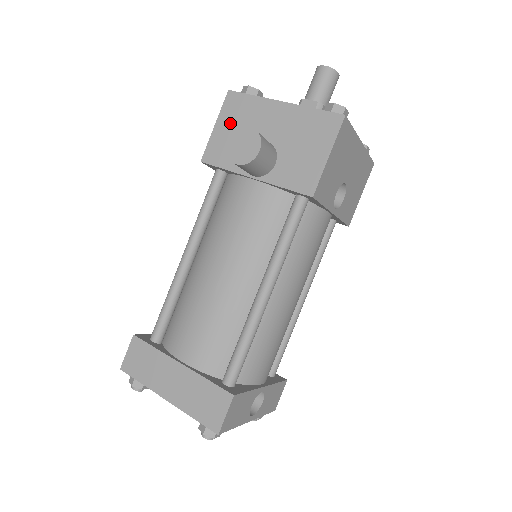
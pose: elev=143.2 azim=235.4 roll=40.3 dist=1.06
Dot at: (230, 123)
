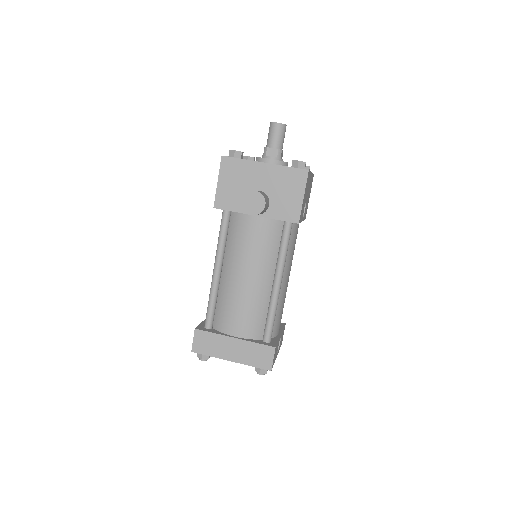
Dot at: (229, 179)
